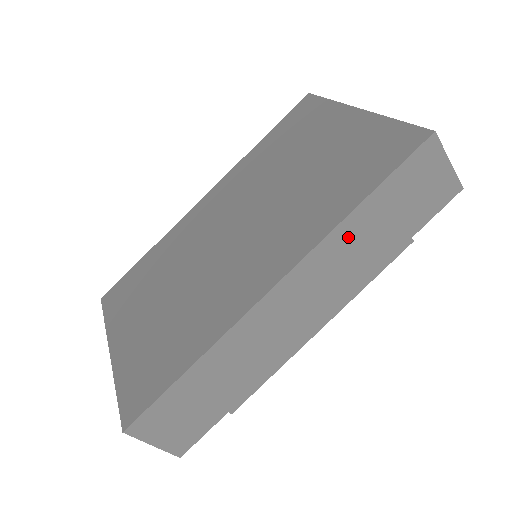
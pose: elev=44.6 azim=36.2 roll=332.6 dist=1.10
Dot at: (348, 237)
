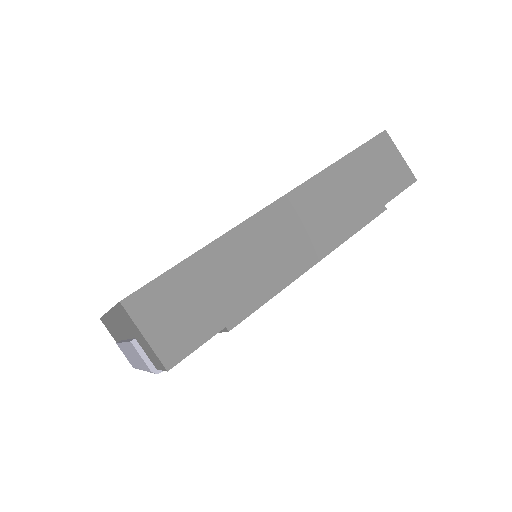
Dot at: (333, 183)
